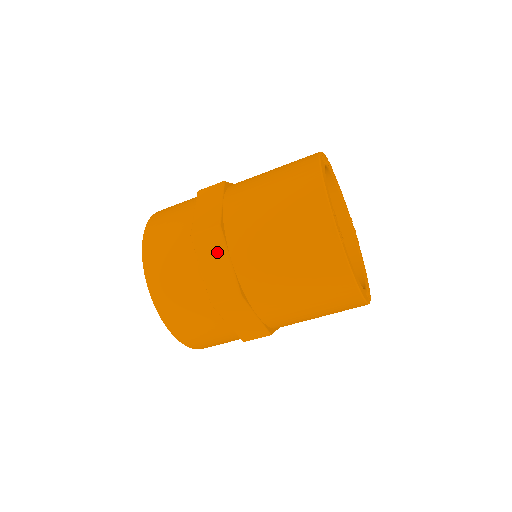
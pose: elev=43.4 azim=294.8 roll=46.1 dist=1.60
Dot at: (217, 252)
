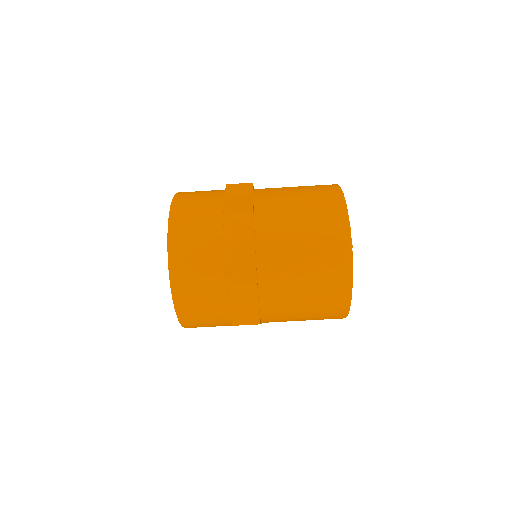
Dot at: (244, 235)
